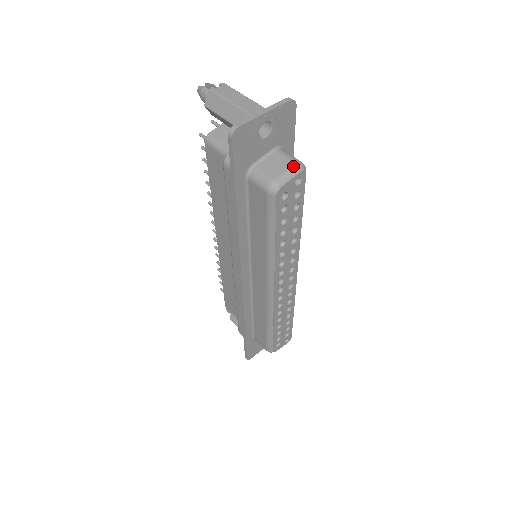
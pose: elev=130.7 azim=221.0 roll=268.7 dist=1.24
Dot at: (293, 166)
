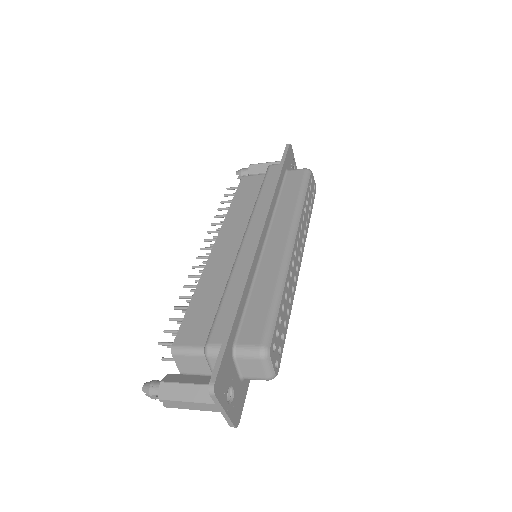
Dot at: occluded
